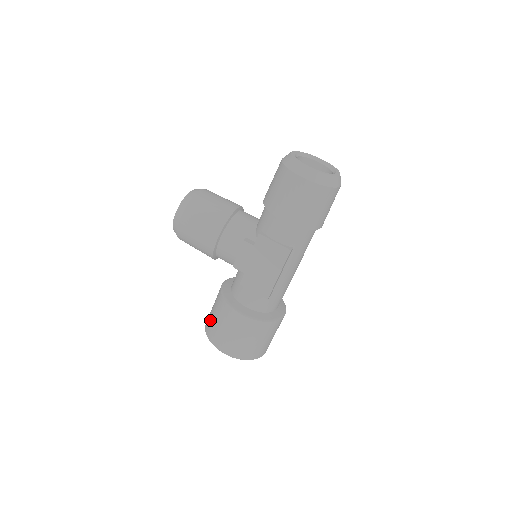
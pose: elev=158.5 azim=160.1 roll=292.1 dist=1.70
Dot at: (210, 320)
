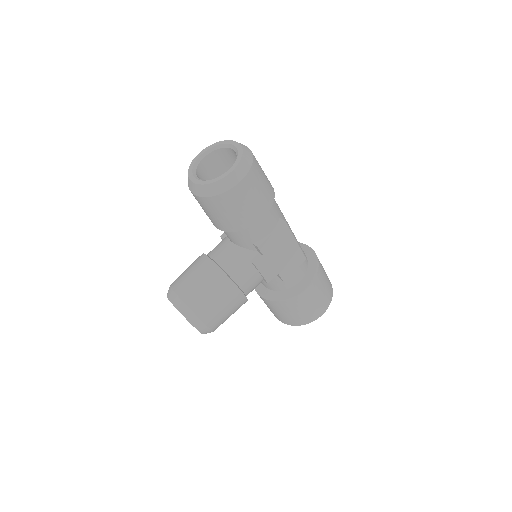
Dot at: (289, 319)
